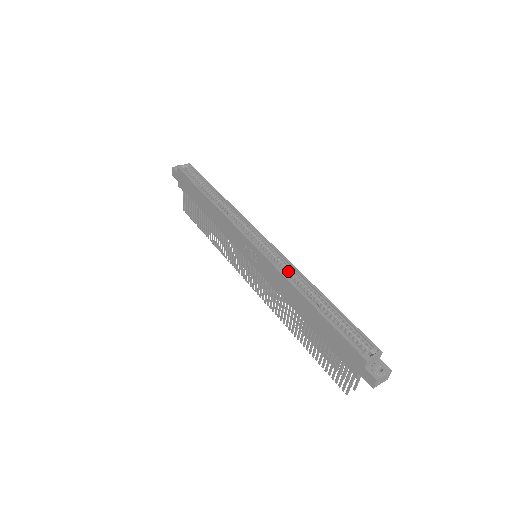
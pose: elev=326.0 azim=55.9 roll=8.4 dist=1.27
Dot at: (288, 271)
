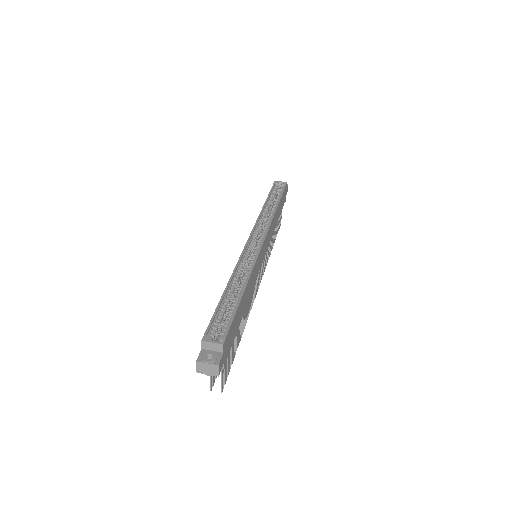
Dot at: (248, 266)
